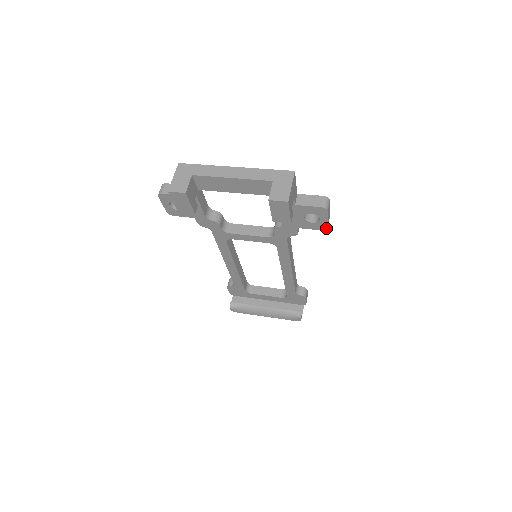
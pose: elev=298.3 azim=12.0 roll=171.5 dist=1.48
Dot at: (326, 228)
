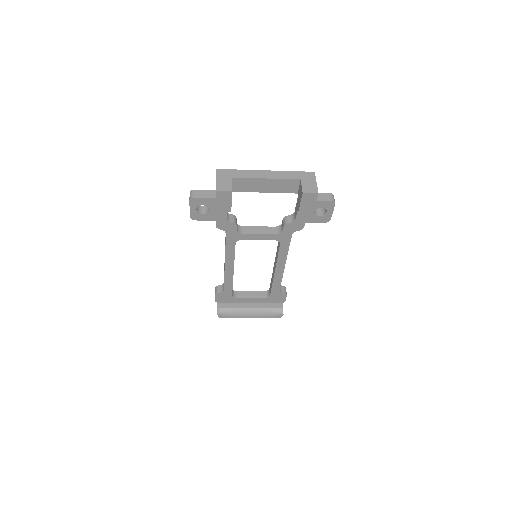
Dot at: (329, 220)
